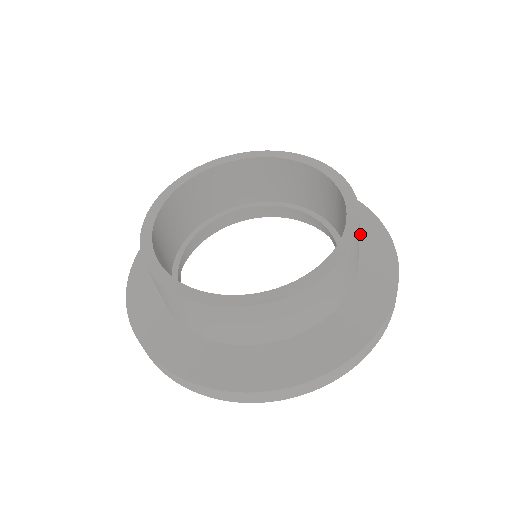
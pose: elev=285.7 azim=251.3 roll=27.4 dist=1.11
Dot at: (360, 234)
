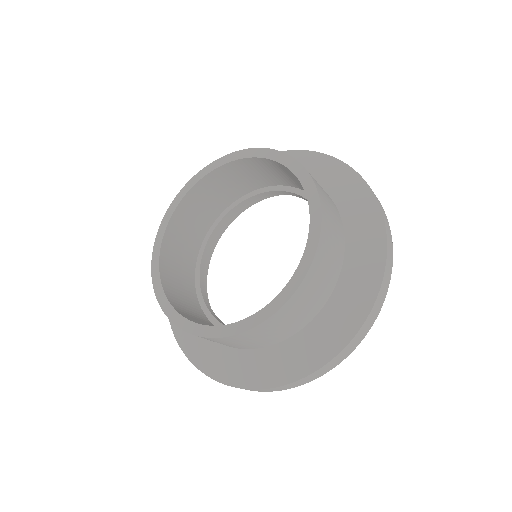
Dot at: (336, 193)
